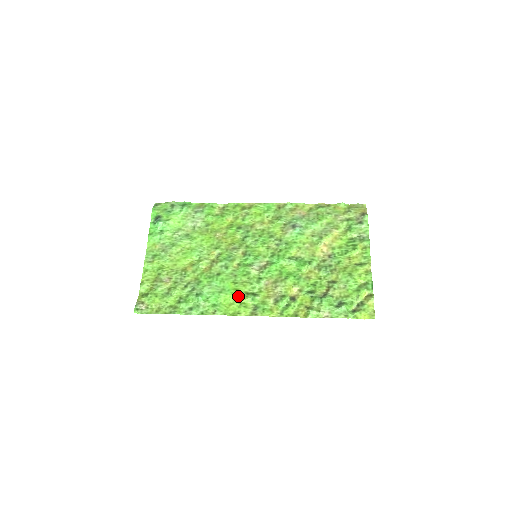
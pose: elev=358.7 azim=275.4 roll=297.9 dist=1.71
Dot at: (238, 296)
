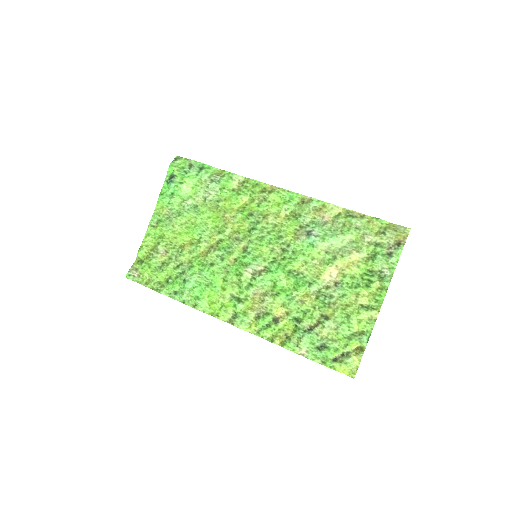
Dot at: (222, 296)
